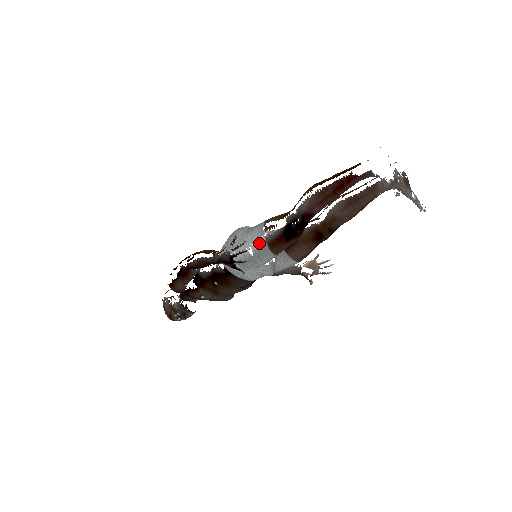
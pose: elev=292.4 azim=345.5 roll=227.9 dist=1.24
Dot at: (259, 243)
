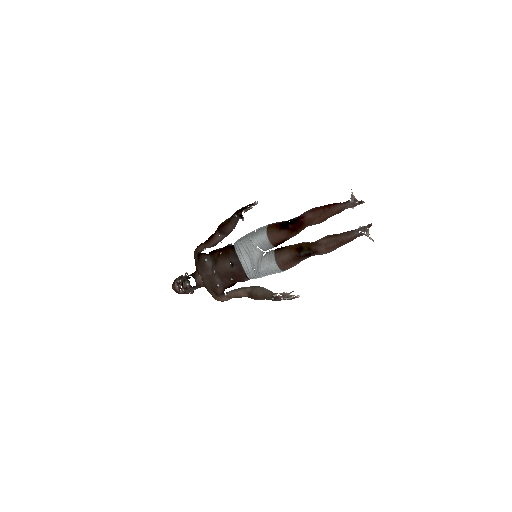
Dot at: (264, 226)
